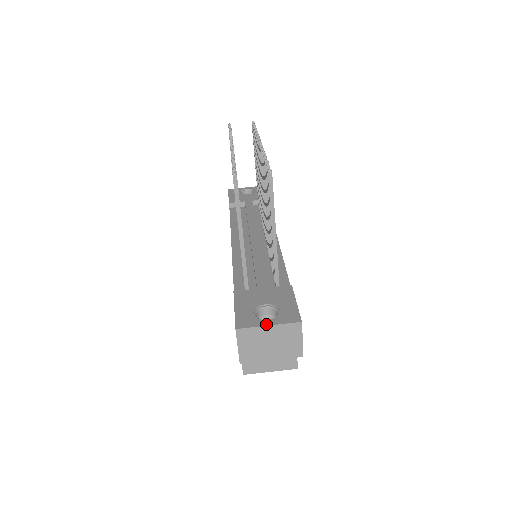
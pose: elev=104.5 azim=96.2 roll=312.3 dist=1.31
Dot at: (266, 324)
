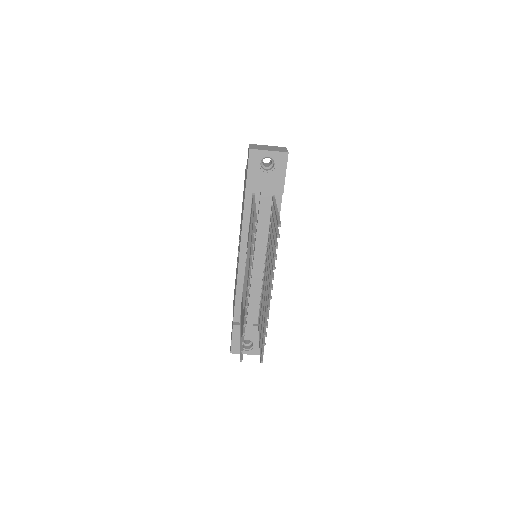
Dot at: occluded
